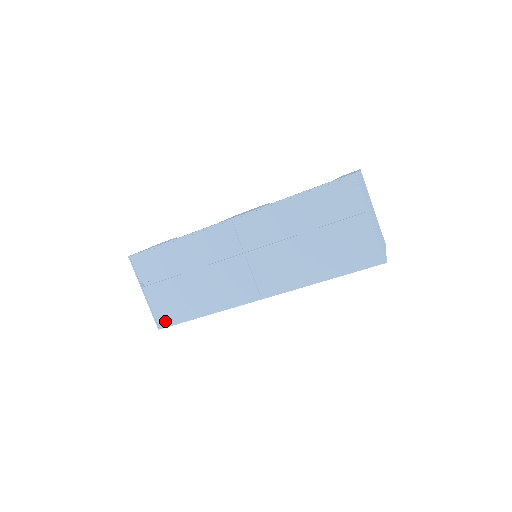
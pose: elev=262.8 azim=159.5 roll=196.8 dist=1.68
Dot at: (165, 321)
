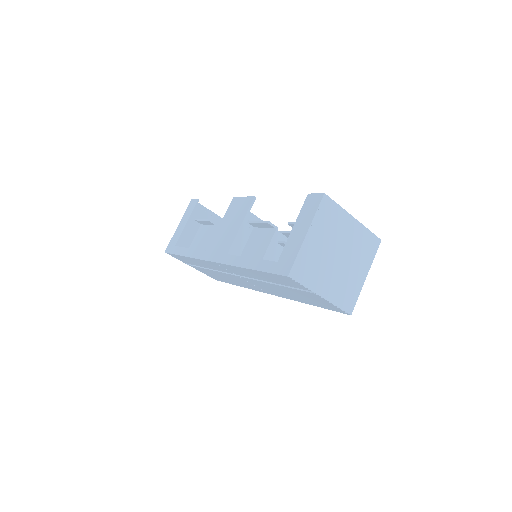
Dot at: (216, 279)
